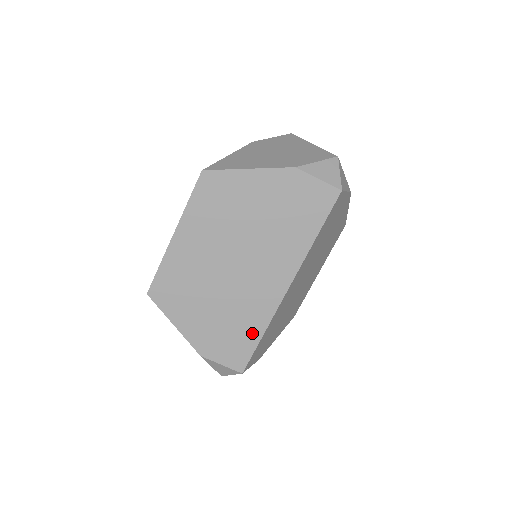
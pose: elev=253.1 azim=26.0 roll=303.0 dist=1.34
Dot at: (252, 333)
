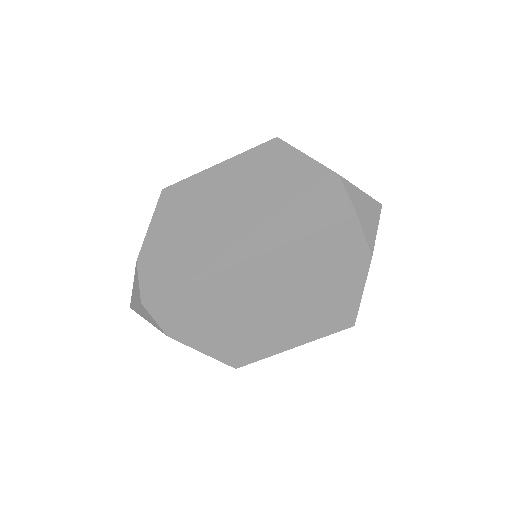
Dot at: (183, 275)
